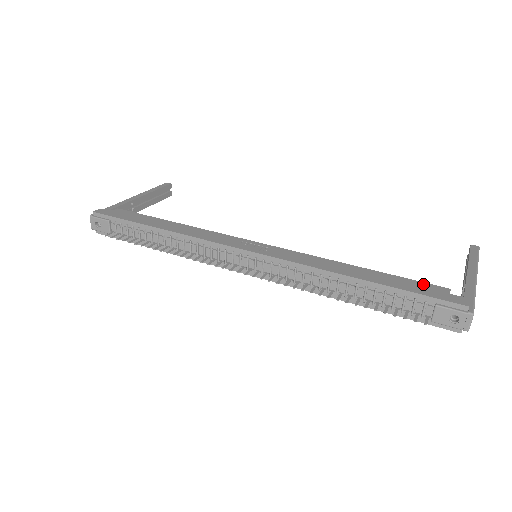
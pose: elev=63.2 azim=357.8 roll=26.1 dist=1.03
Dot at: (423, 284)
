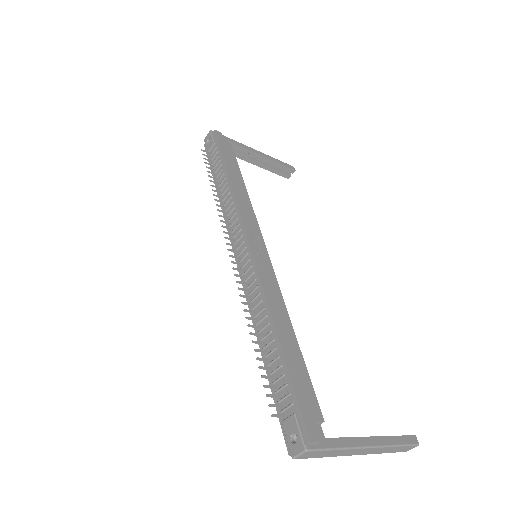
Dot at: (312, 394)
